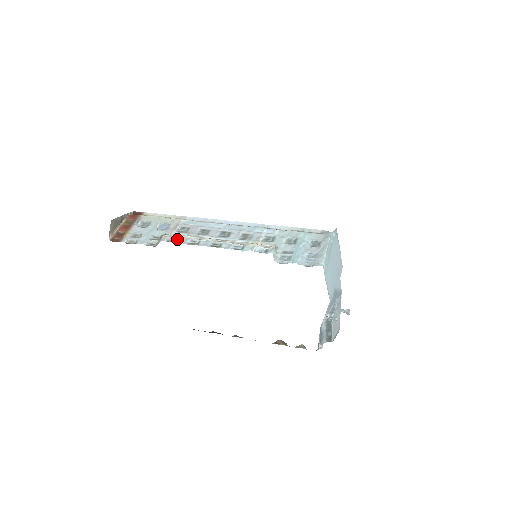
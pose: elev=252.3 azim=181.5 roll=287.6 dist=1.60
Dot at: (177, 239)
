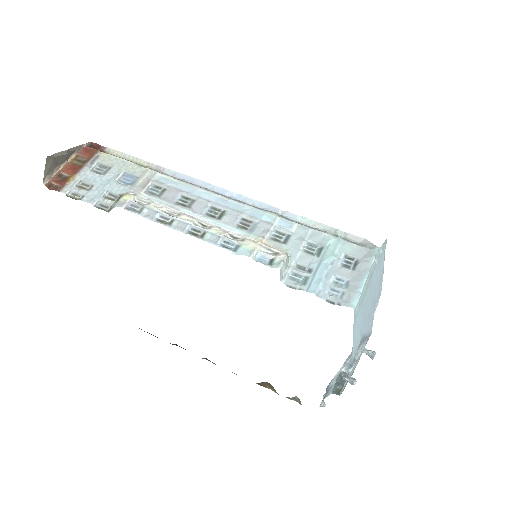
Dot at: (141, 208)
